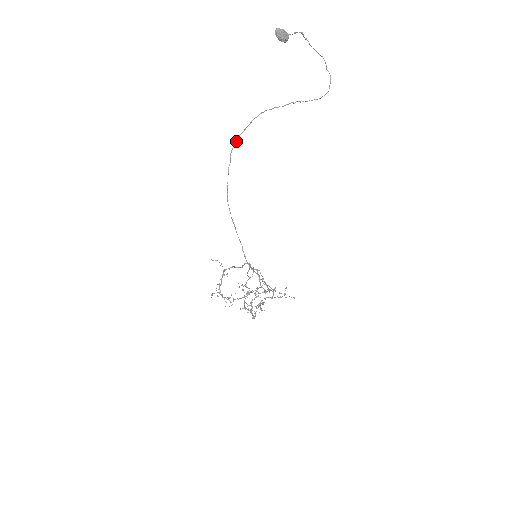
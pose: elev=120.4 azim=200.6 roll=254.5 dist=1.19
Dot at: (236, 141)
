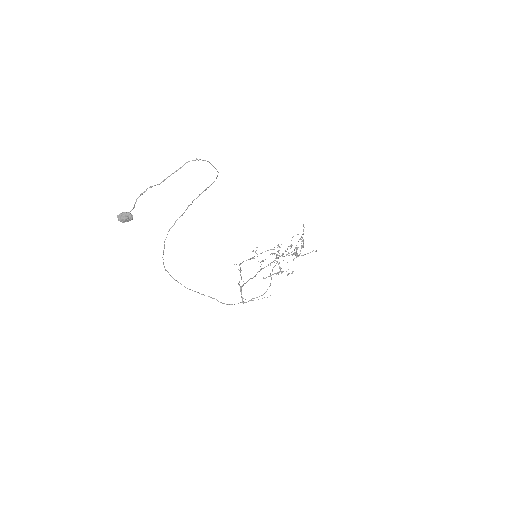
Dot at: (163, 262)
